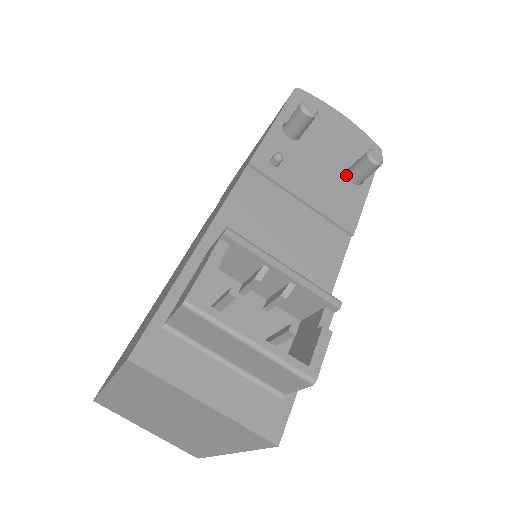
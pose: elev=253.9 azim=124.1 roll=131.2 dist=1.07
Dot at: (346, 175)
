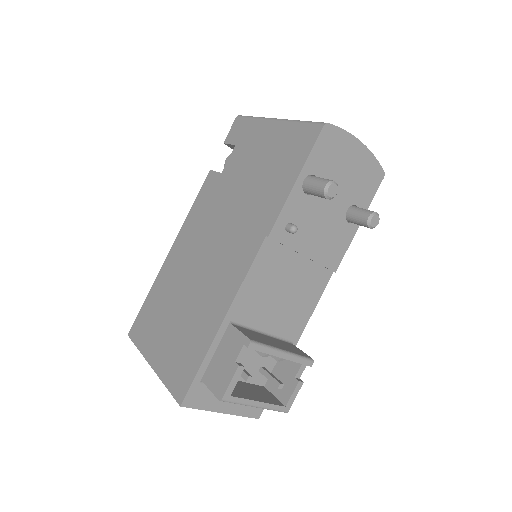
Dot at: (345, 216)
